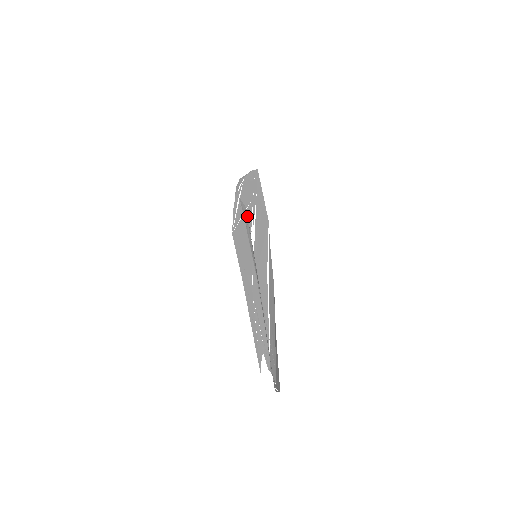
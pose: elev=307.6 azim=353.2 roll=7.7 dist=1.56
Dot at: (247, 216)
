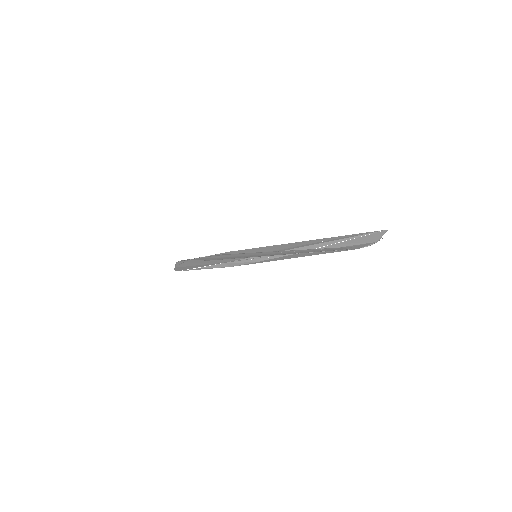
Dot at: occluded
